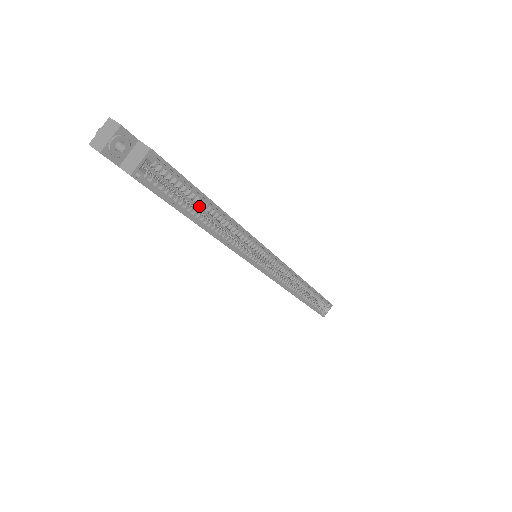
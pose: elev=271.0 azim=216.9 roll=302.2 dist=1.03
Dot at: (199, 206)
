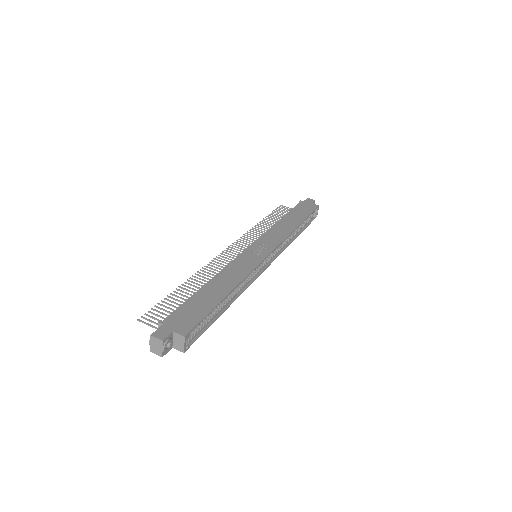
Dot at: occluded
